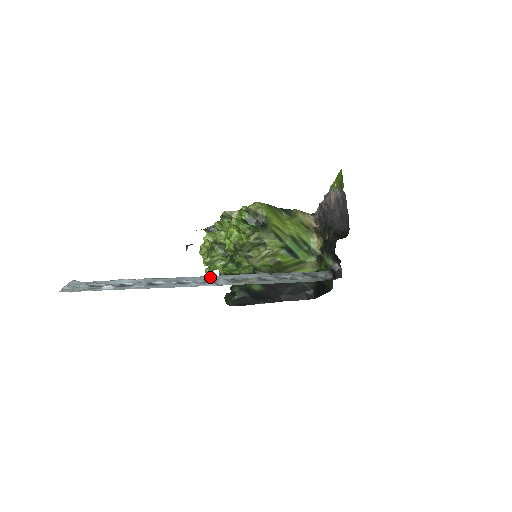
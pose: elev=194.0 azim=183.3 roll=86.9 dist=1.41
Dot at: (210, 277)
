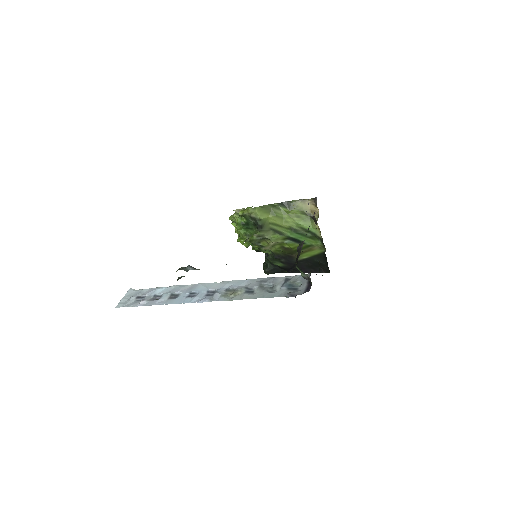
Dot at: (214, 285)
